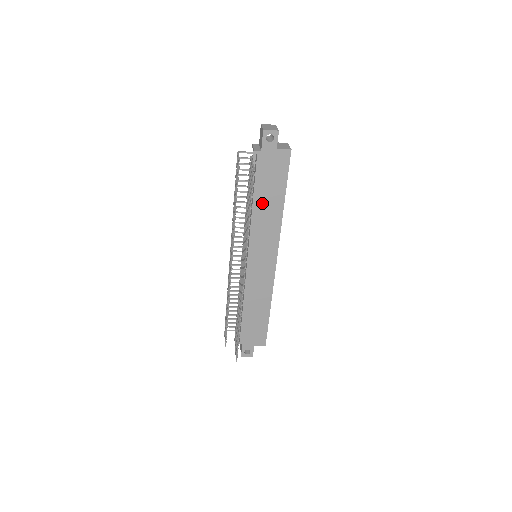
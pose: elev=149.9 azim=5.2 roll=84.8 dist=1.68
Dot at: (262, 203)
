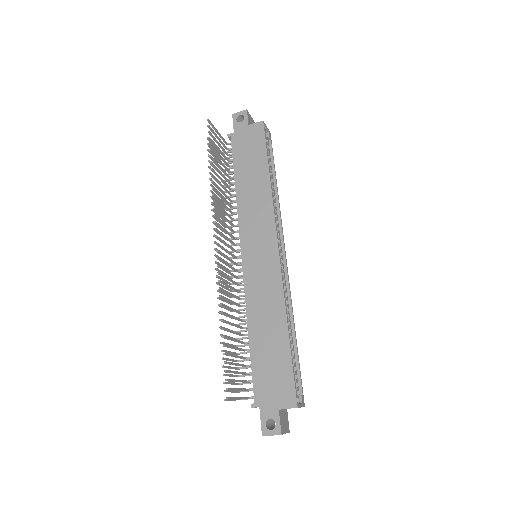
Dot at: (245, 182)
